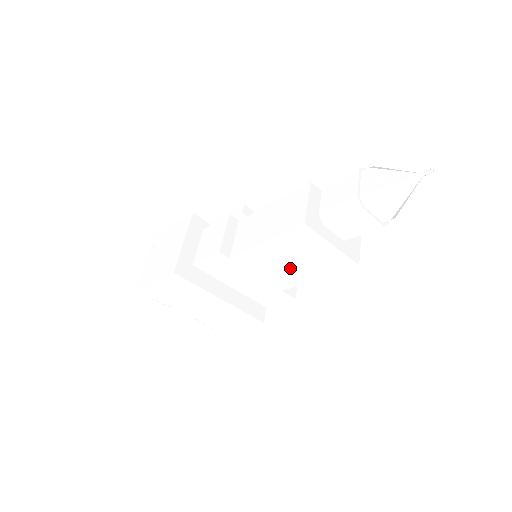
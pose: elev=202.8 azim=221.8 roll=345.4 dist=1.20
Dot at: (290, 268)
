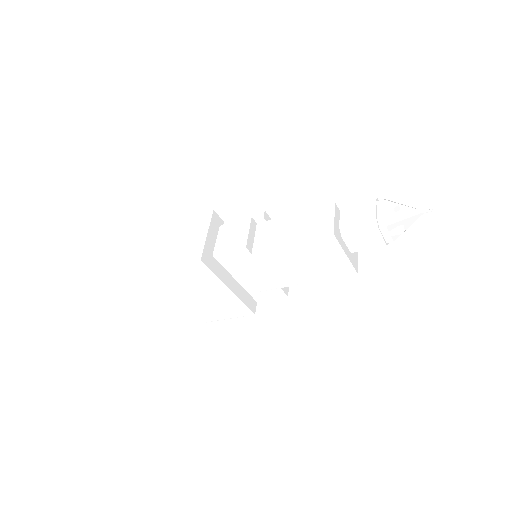
Dot at: (300, 269)
